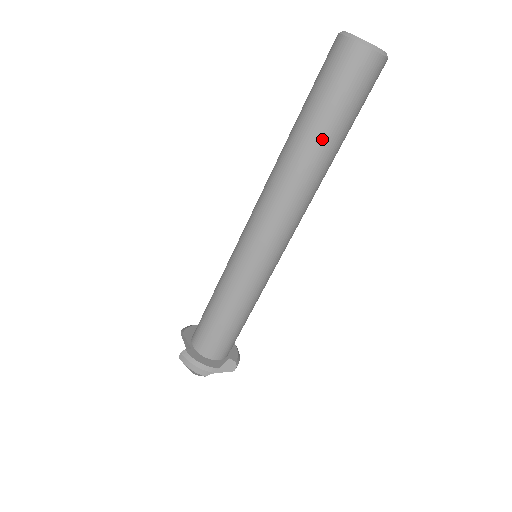
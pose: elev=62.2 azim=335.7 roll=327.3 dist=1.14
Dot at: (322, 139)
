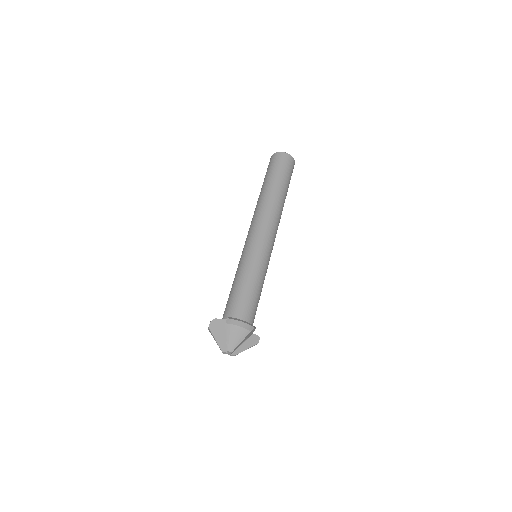
Dot at: (282, 187)
